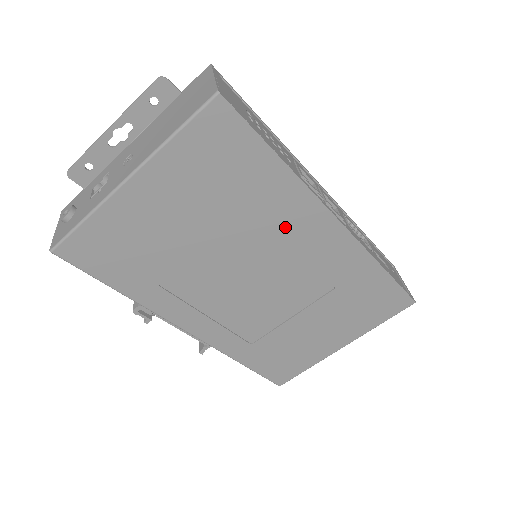
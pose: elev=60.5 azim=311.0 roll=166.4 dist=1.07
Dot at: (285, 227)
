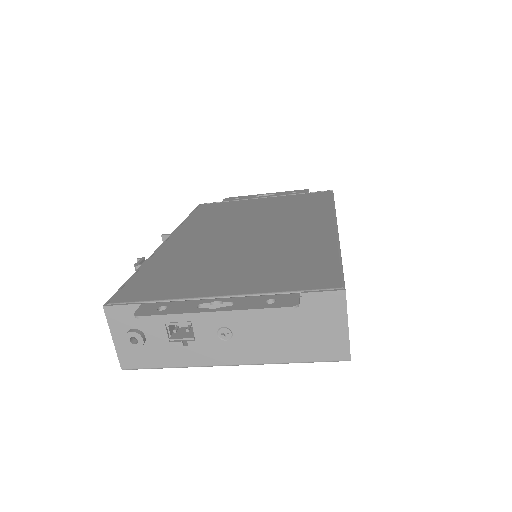
Dot at: occluded
